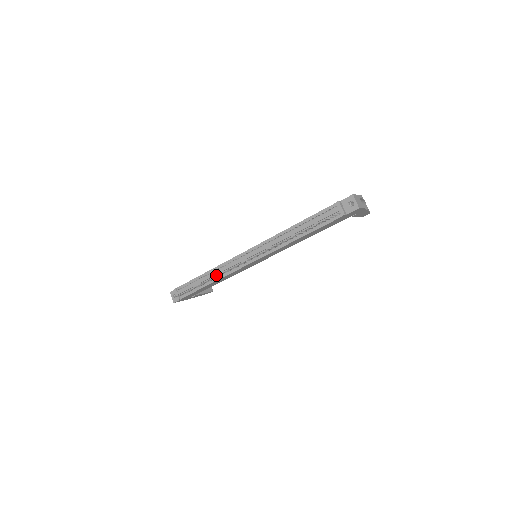
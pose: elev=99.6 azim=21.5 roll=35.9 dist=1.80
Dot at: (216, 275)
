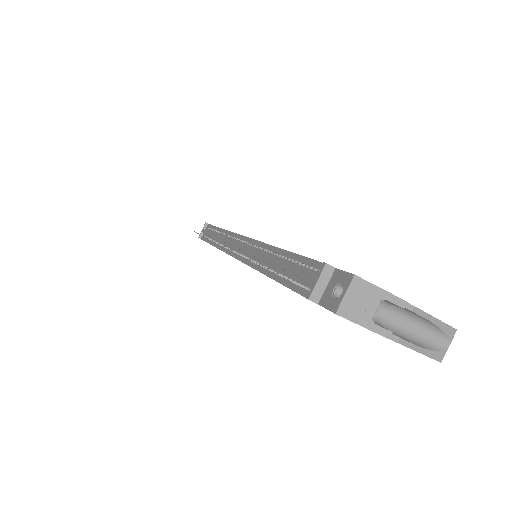
Dot at: (219, 240)
